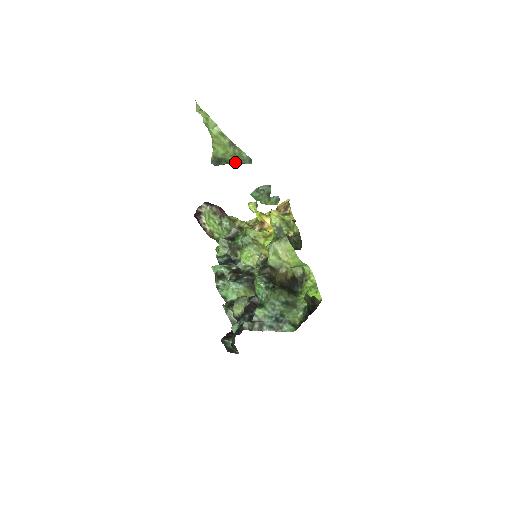
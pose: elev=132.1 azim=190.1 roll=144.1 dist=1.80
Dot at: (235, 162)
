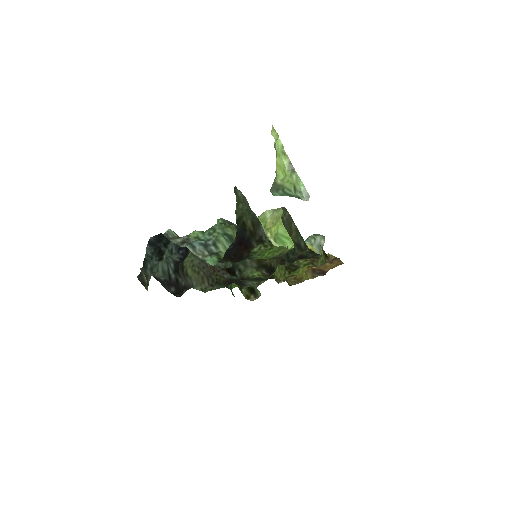
Dot at: (292, 194)
